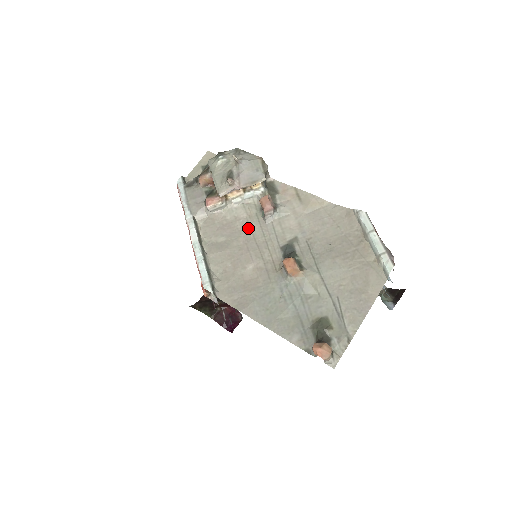
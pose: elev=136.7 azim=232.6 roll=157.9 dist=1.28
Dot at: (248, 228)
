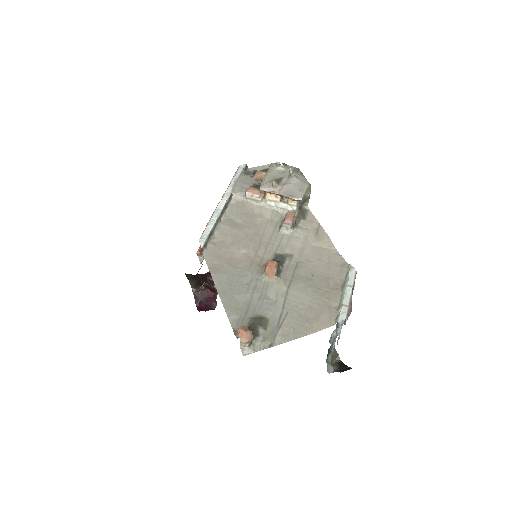
Dot at: (264, 227)
